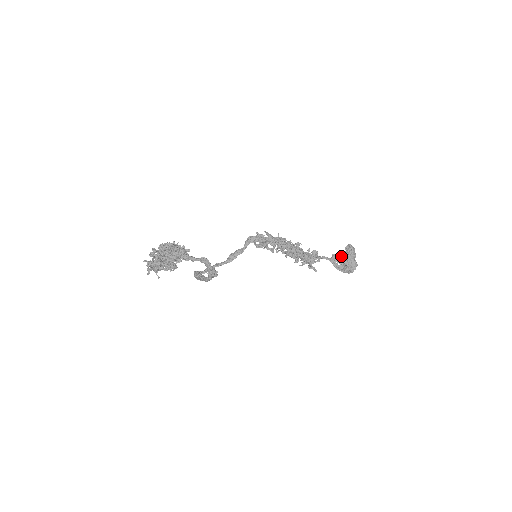
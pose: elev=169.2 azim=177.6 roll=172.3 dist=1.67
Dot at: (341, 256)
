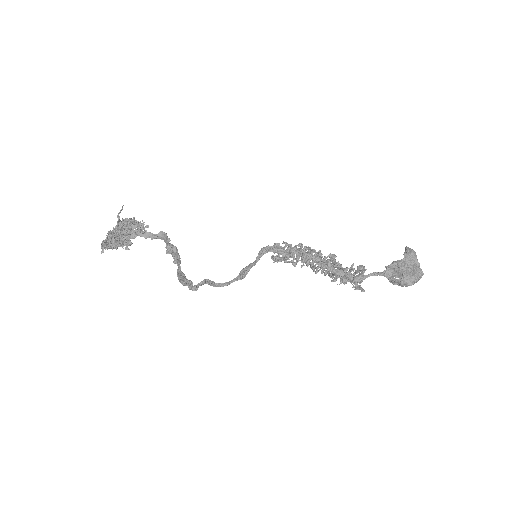
Dot at: (395, 264)
